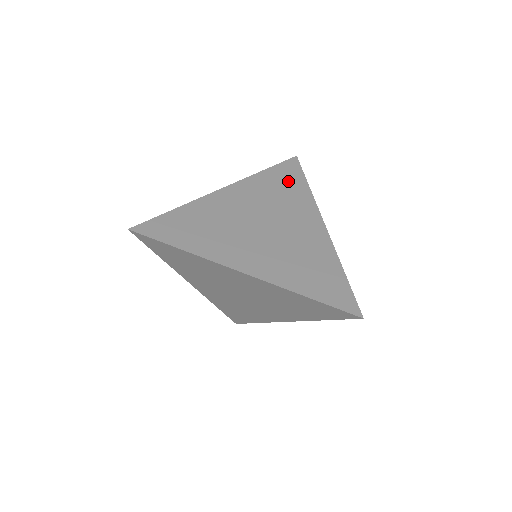
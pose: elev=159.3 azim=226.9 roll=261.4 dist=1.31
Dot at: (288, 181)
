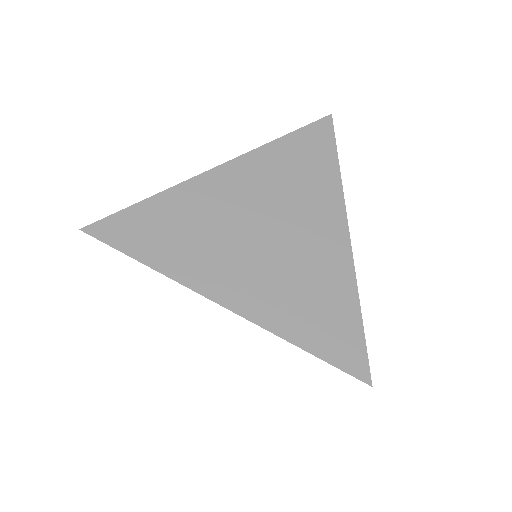
Dot at: (311, 157)
